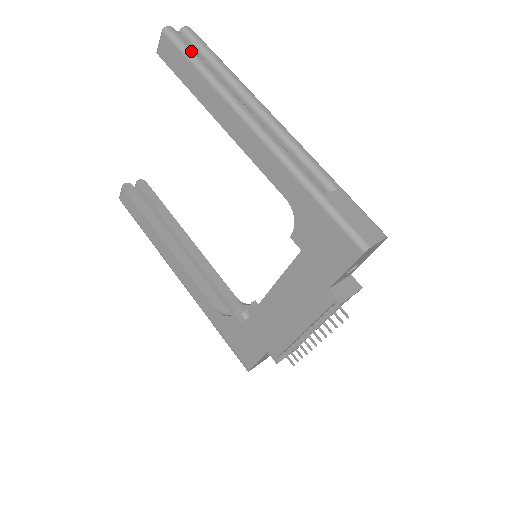
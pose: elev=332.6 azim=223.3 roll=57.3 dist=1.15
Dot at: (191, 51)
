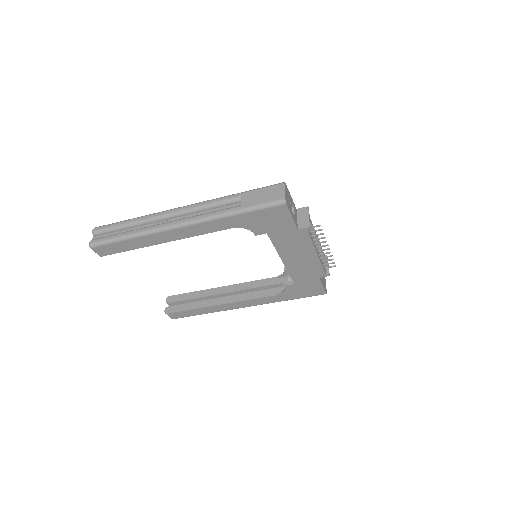
Dot at: (113, 238)
